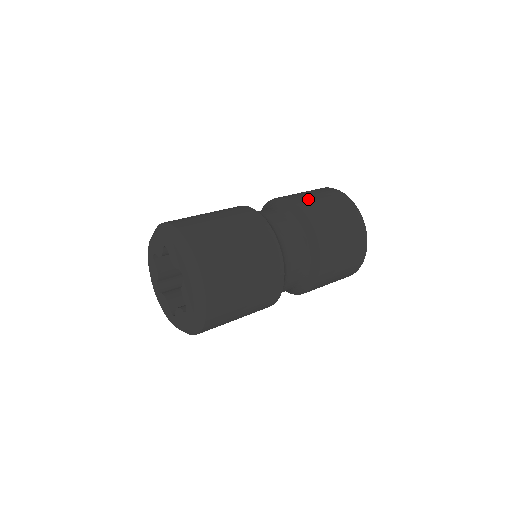
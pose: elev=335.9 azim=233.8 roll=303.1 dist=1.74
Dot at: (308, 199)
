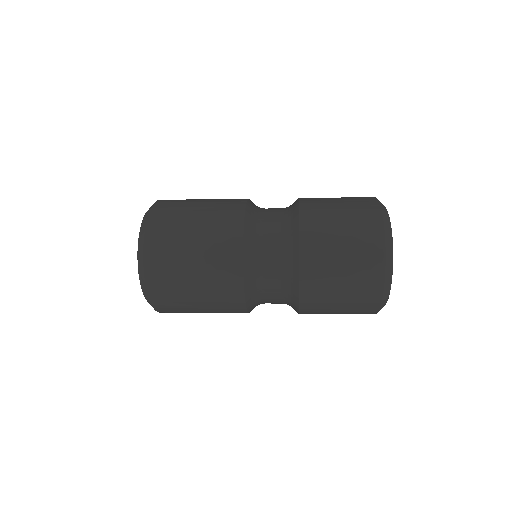
Dot at: (321, 201)
